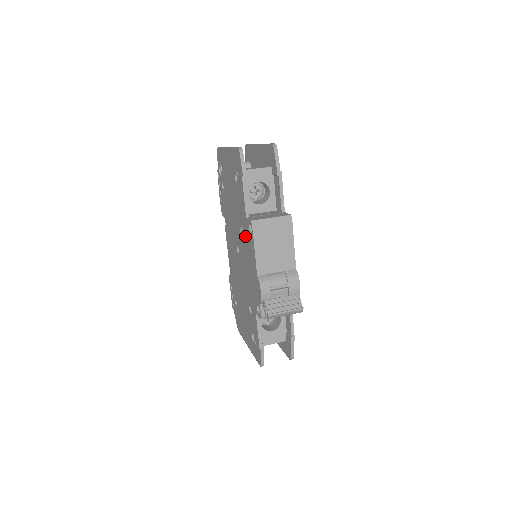
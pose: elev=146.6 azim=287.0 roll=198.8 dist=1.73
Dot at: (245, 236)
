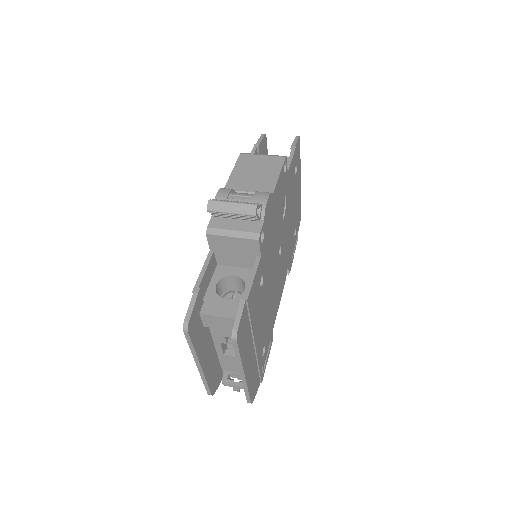
Dot at: occluded
